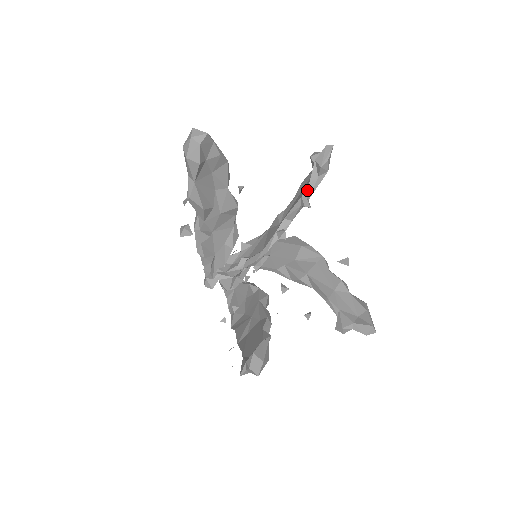
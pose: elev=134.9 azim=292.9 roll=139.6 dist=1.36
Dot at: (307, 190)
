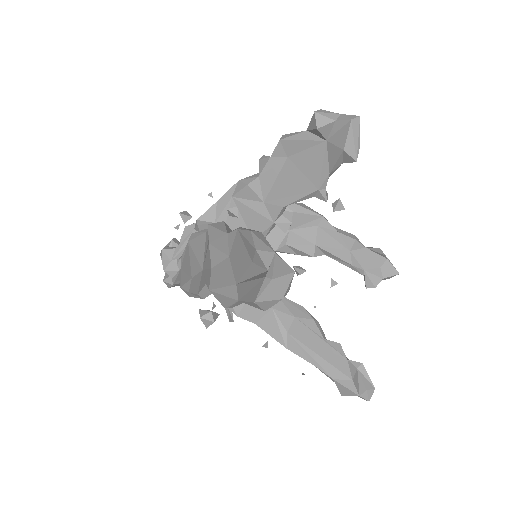
Dot at: occluded
